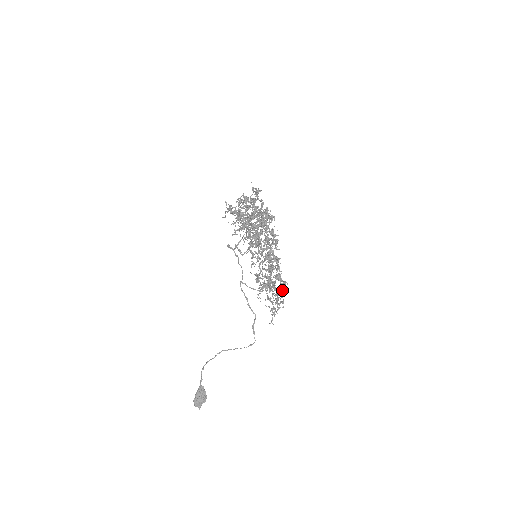
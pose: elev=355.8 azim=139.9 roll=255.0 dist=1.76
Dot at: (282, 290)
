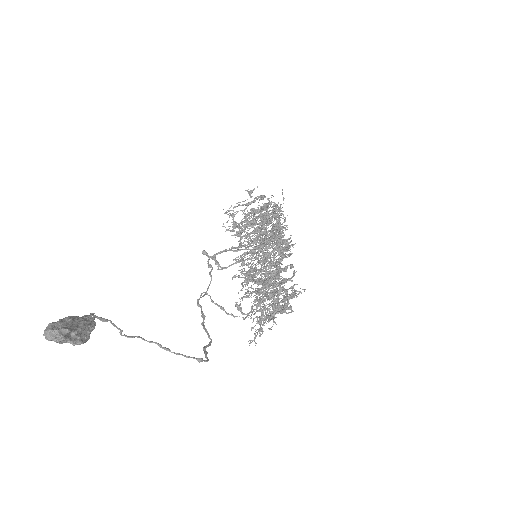
Dot at: occluded
